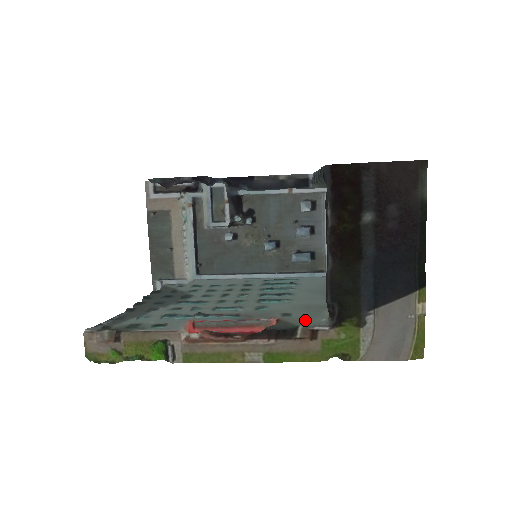
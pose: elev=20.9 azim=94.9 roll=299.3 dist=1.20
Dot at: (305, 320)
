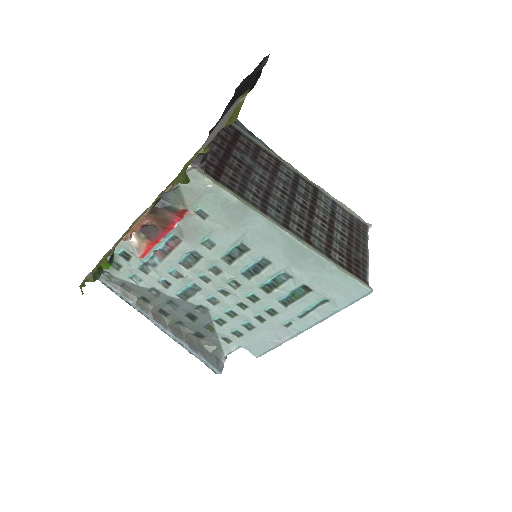
Dot at: (198, 195)
